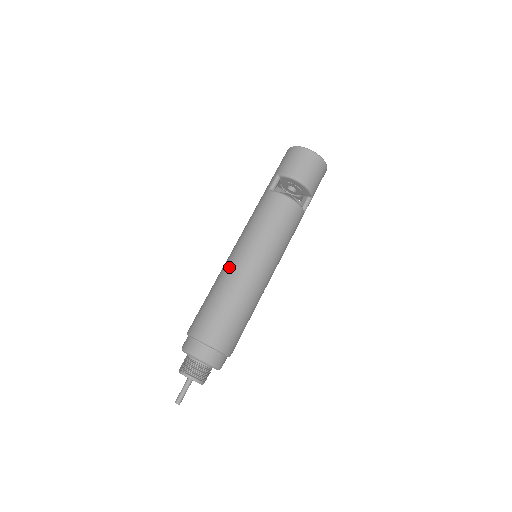
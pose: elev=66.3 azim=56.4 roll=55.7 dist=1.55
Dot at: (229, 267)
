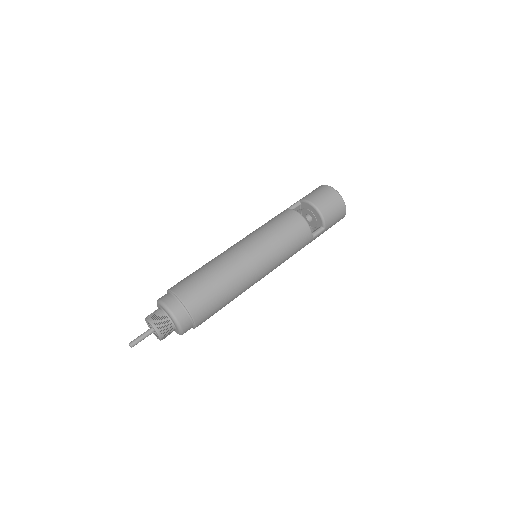
Dot at: (227, 250)
